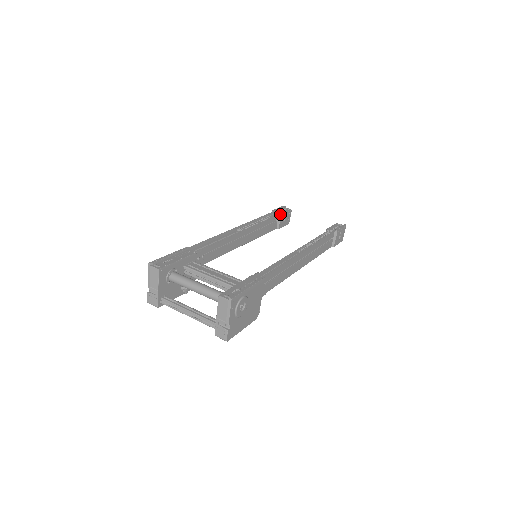
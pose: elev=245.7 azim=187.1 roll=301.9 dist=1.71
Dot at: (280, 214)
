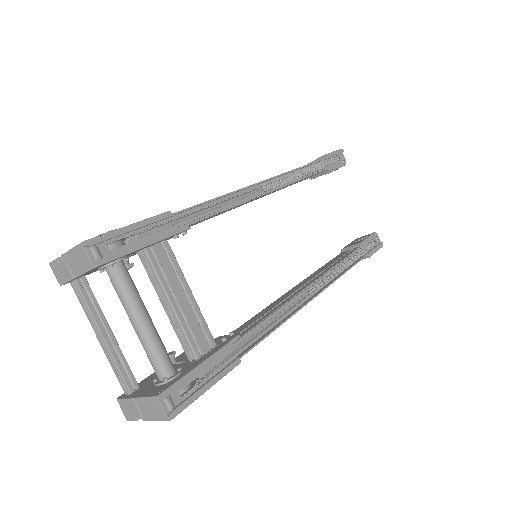
Dot at: (330, 169)
